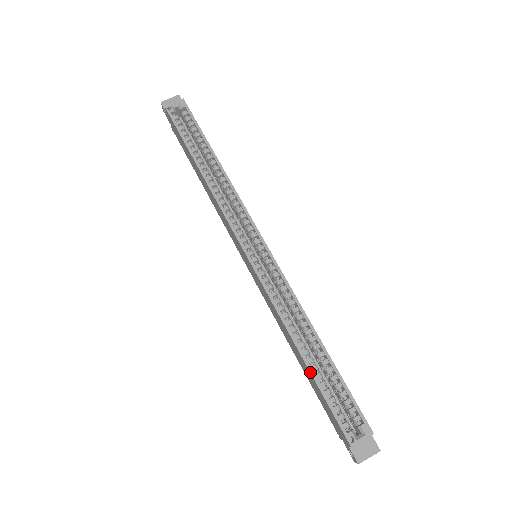
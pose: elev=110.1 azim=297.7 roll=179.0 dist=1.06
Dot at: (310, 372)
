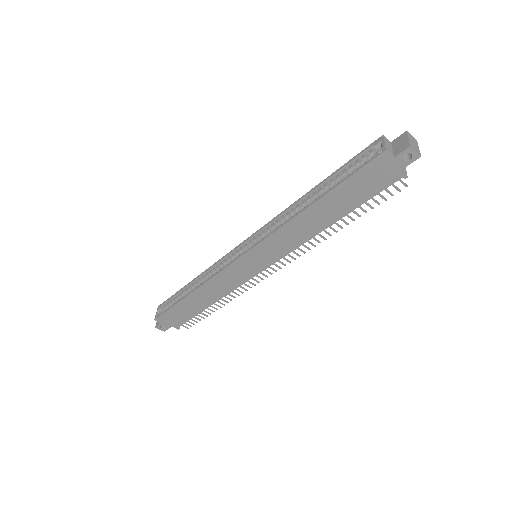
Dot at: (325, 195)
